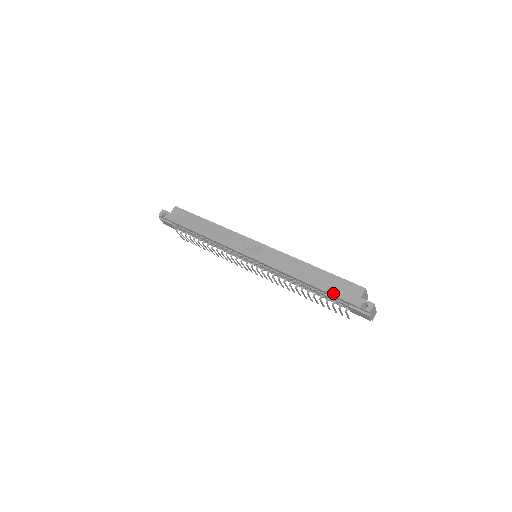
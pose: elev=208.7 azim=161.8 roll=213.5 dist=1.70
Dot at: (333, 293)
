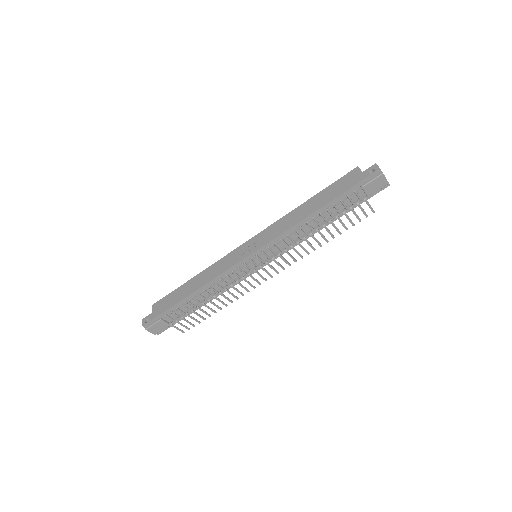
Dot at: (340, 193)
